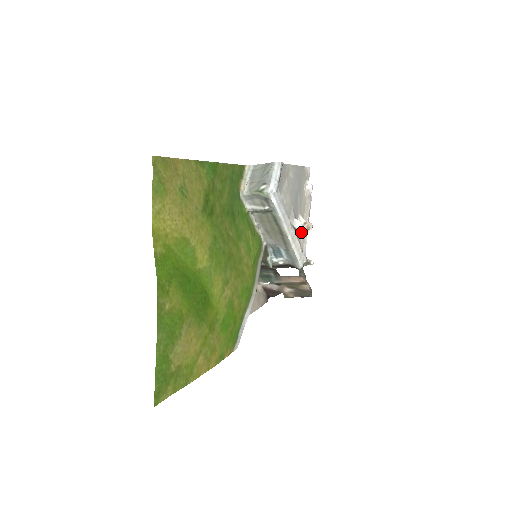
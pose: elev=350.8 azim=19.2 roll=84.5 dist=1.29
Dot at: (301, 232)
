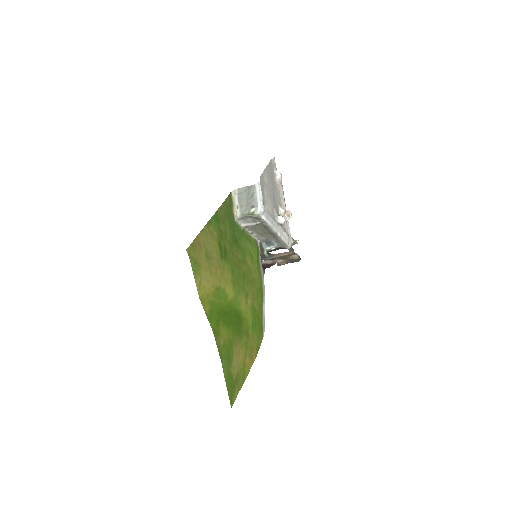
Dot at: occluded
